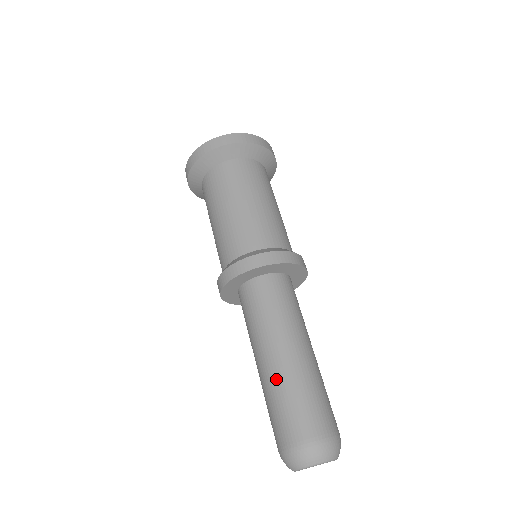
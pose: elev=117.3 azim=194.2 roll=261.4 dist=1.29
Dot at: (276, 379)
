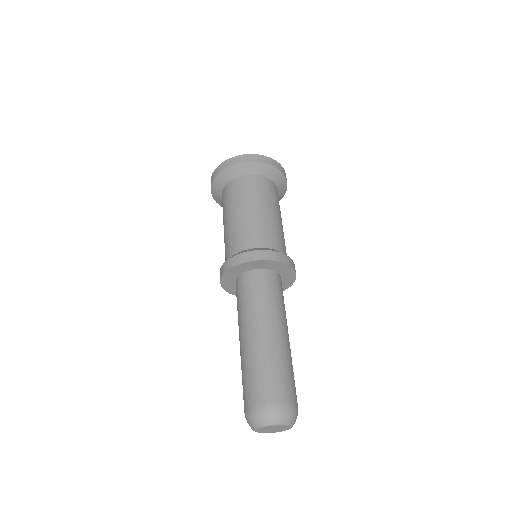
Dot at: (260, 350)
